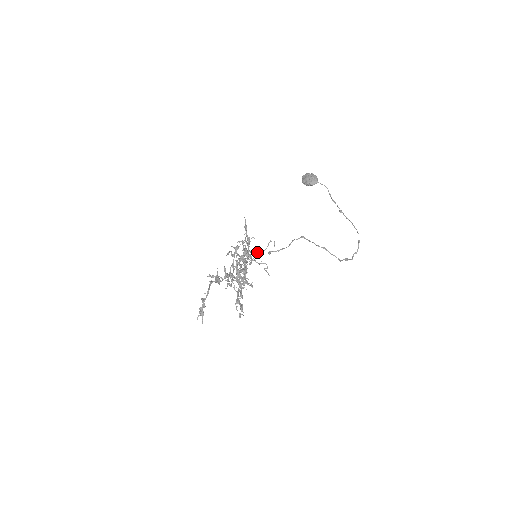
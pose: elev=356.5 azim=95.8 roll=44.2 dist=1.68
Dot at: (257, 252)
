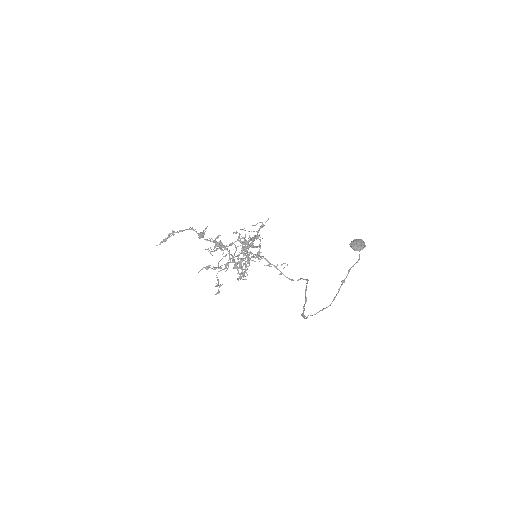
Dot at: occluded
